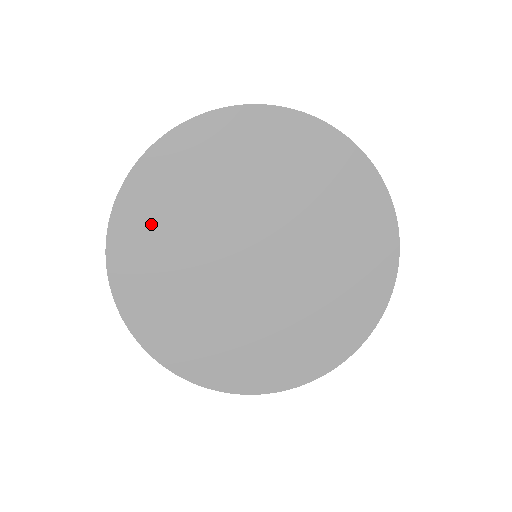
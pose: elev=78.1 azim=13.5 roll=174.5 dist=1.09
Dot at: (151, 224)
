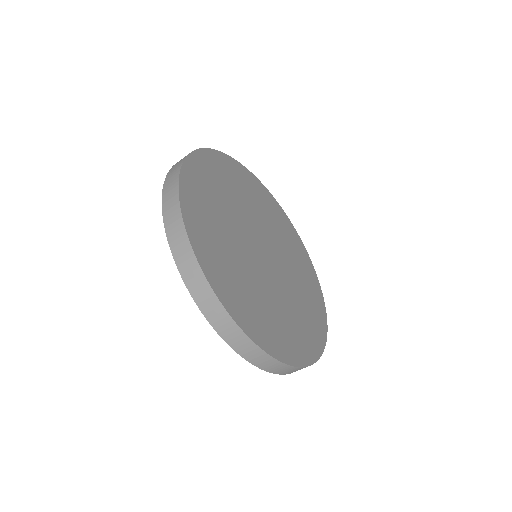
Dot at: (205, 213)
